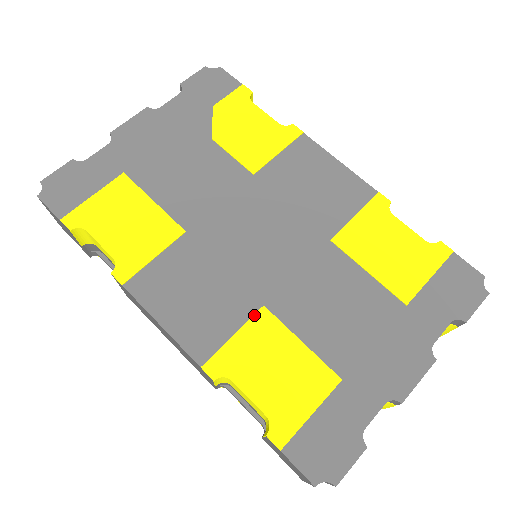
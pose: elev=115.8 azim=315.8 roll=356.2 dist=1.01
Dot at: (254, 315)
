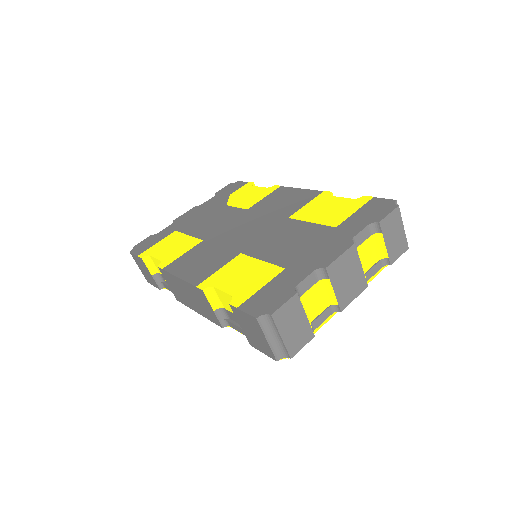
Dot at: (234, 258)
